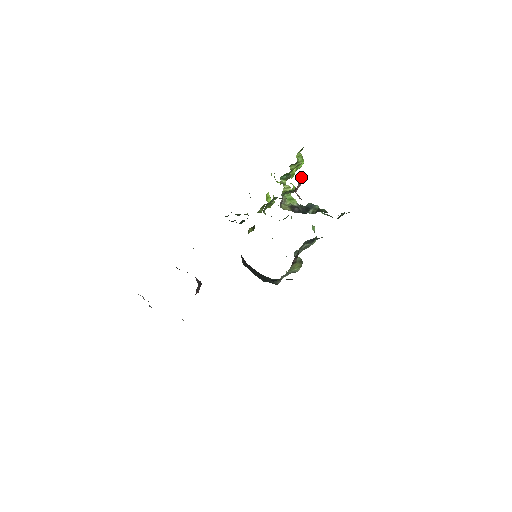
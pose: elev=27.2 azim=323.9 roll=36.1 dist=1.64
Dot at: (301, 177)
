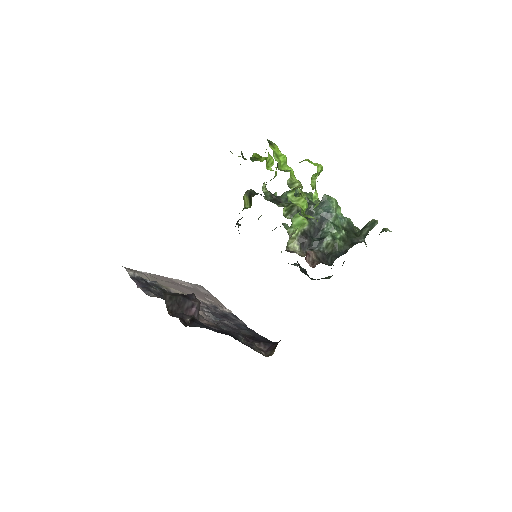
Dot at: occluded
